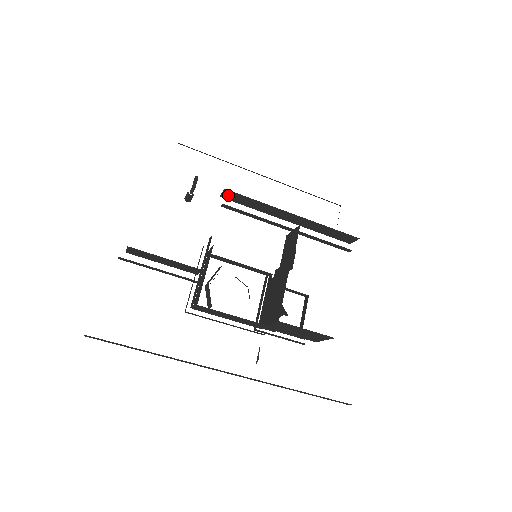
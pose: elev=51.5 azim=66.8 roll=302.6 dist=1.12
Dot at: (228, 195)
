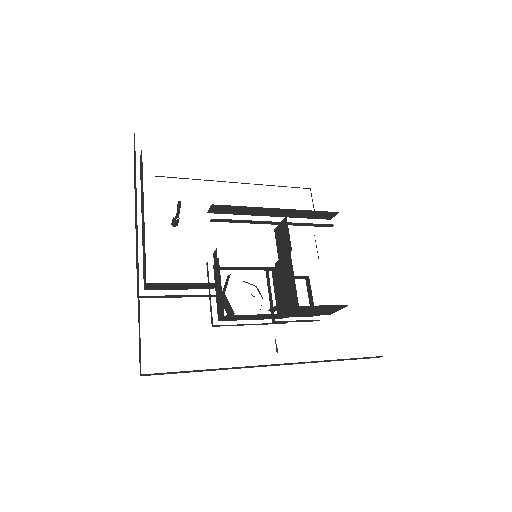
Dot at: (215, 209)
